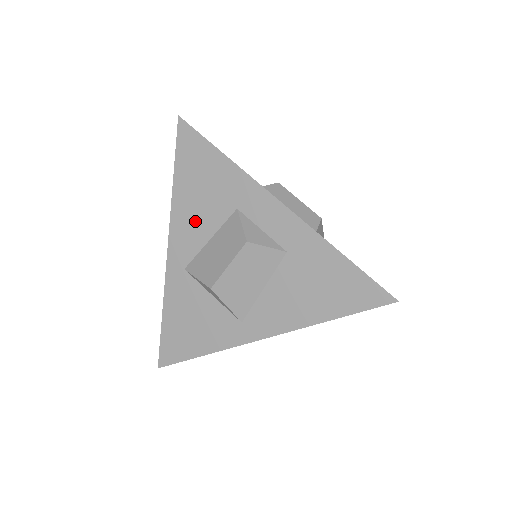
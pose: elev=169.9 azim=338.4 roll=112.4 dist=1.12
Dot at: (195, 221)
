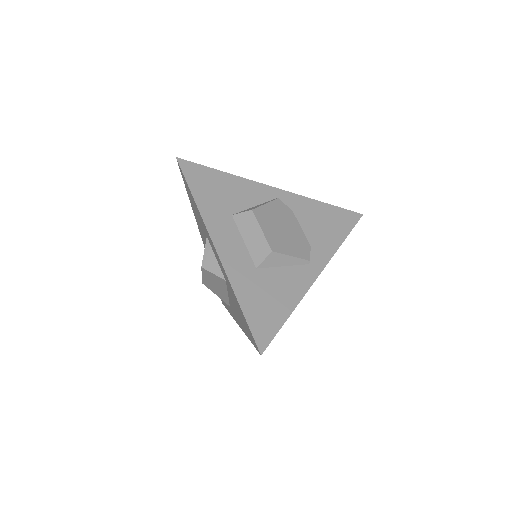
Dot at: (201, 231)
